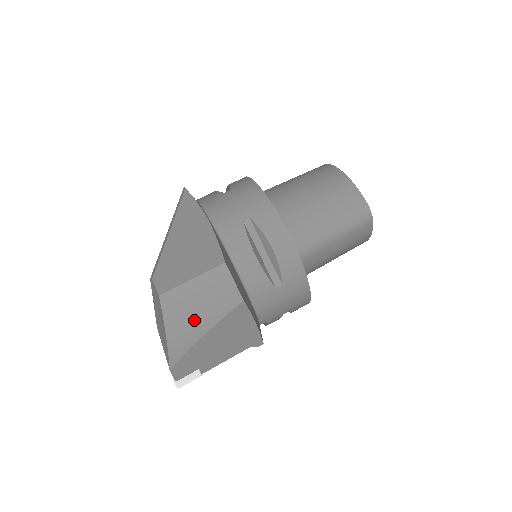
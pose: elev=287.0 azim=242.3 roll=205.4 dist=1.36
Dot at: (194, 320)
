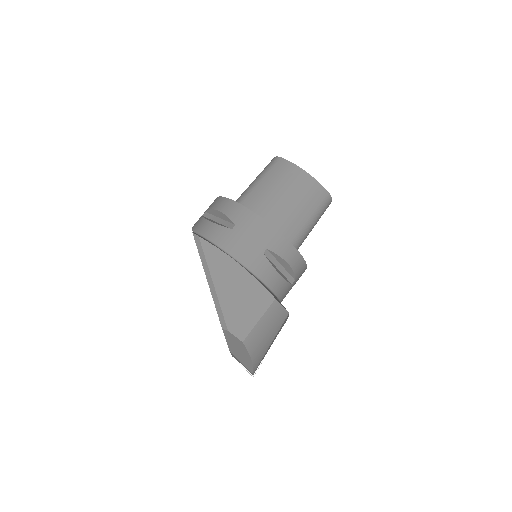
Dot at: (265, 342)
